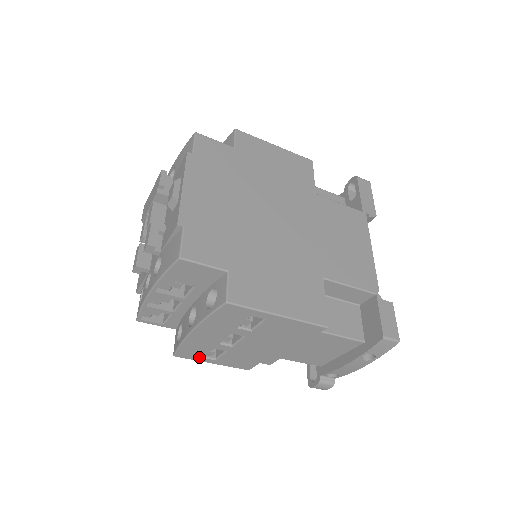
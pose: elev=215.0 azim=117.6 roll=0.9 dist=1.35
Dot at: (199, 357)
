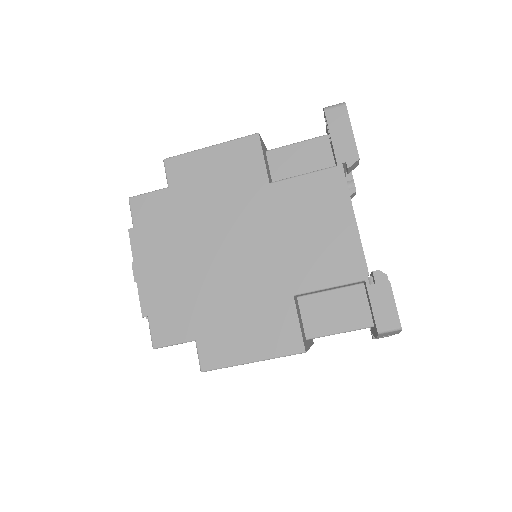
Dot at: occluded
